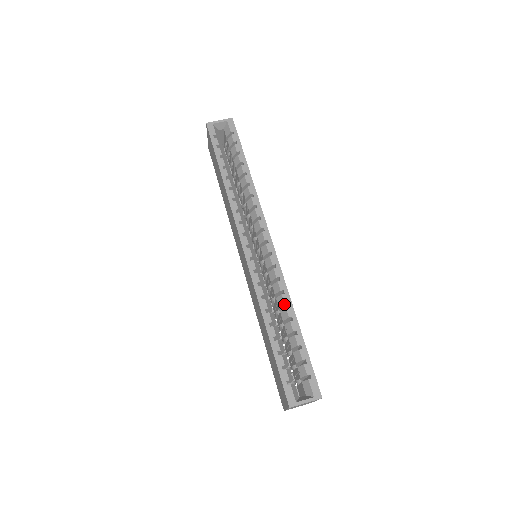
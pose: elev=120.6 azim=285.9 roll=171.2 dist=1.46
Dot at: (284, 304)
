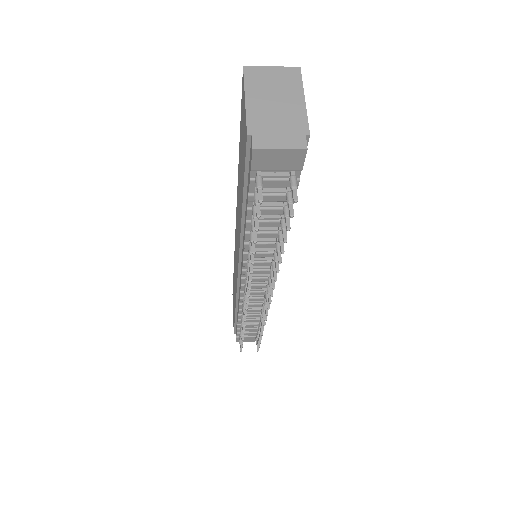
Dot at: occluded
